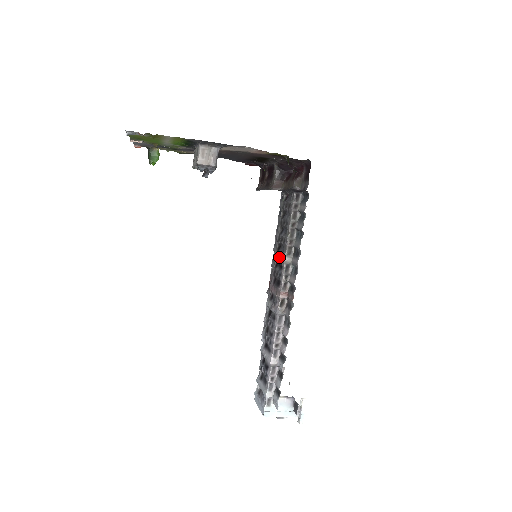
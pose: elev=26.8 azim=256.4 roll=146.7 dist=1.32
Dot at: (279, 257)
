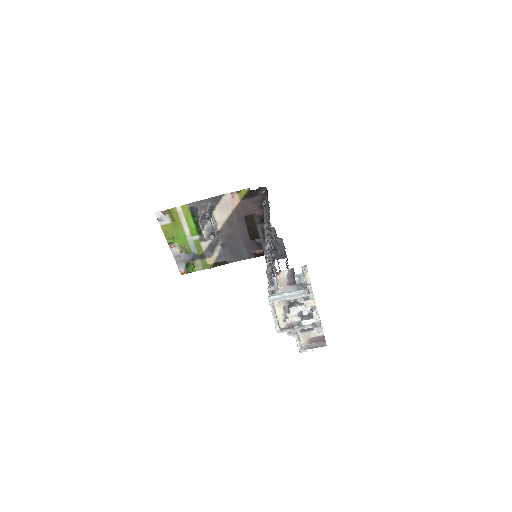
Dot at: occluded
